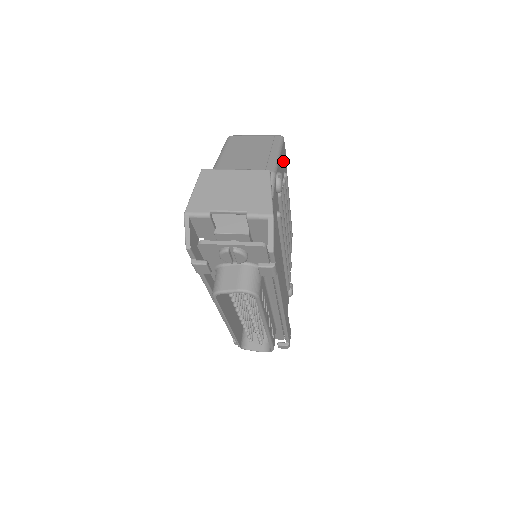
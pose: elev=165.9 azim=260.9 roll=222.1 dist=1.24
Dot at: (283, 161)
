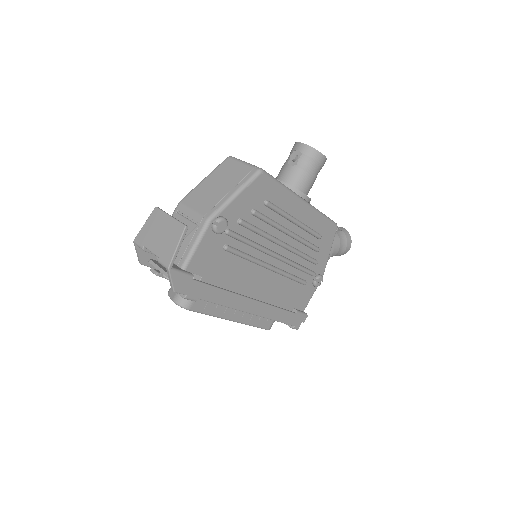
Dot at: (260, 192)
